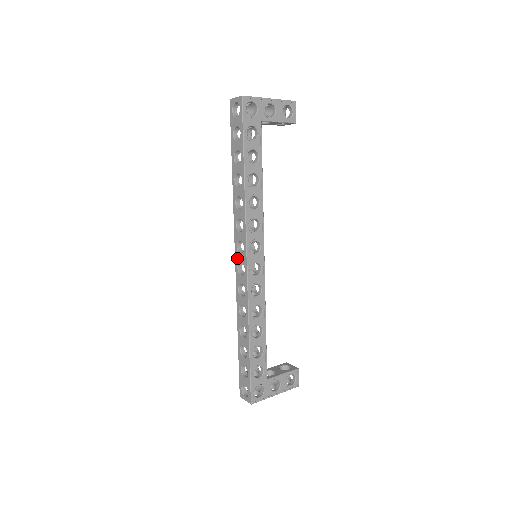
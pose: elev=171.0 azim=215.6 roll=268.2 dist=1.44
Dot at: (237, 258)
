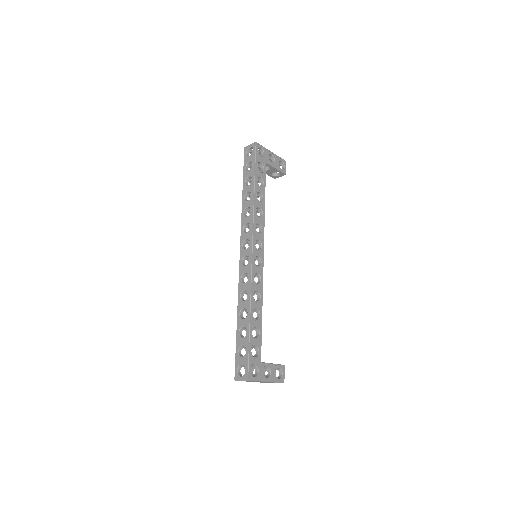
Dot at: (242, 254)
